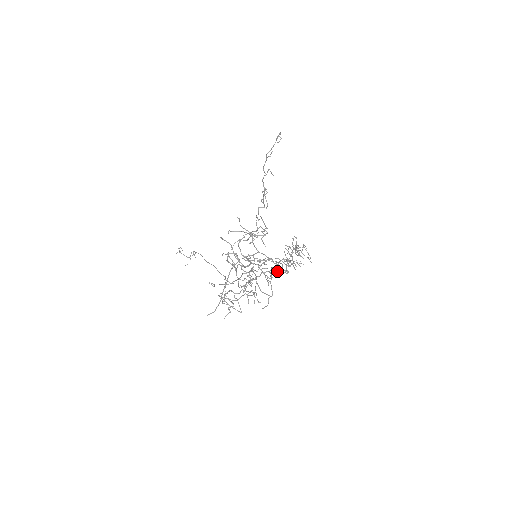
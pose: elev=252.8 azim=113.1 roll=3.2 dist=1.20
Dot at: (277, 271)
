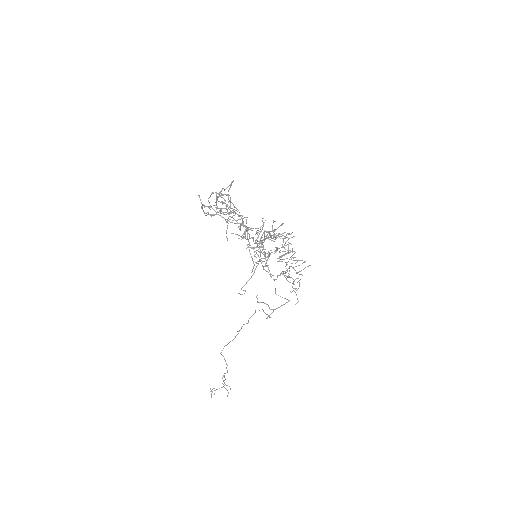
Dot at: (282, 255)
